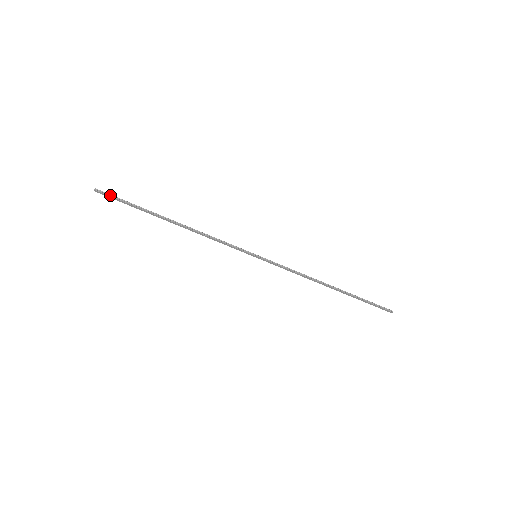
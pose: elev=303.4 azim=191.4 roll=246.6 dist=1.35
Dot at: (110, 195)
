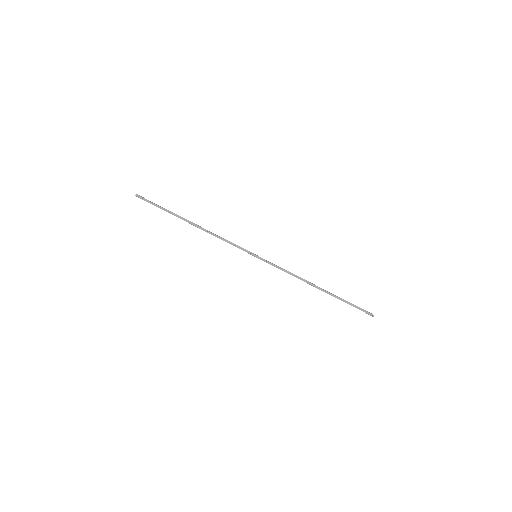
Dot at: (147, 200)
